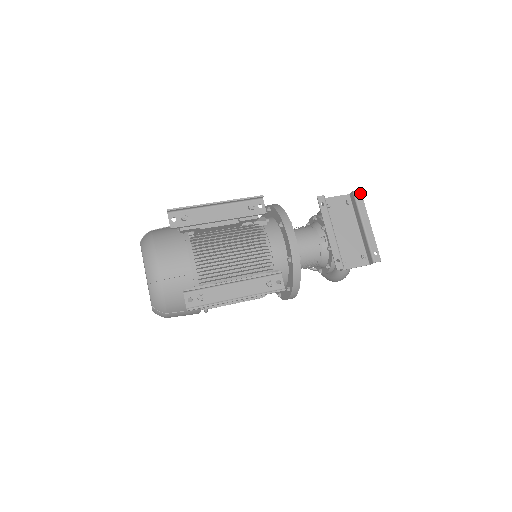
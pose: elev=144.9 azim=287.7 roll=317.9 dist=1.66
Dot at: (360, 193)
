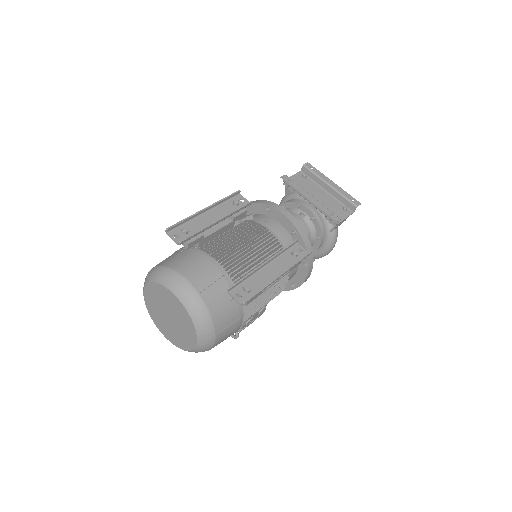
Dot at: (309, 164)
